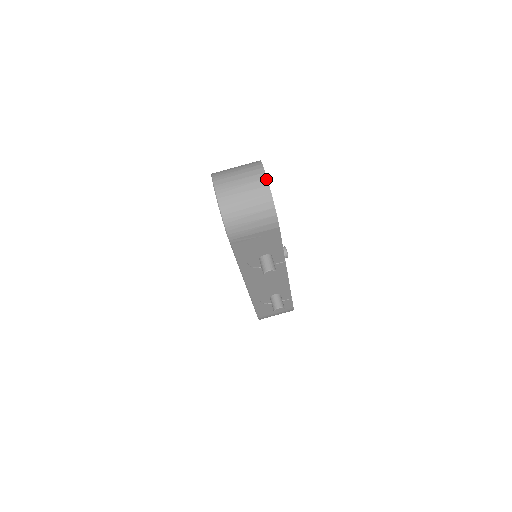
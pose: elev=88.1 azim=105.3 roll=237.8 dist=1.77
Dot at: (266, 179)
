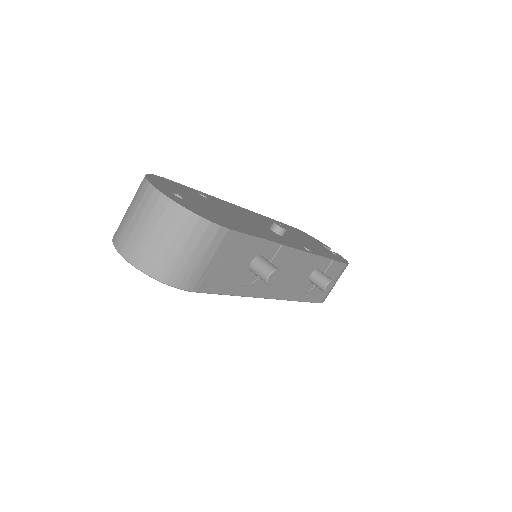
Dot at: (161, 195)
